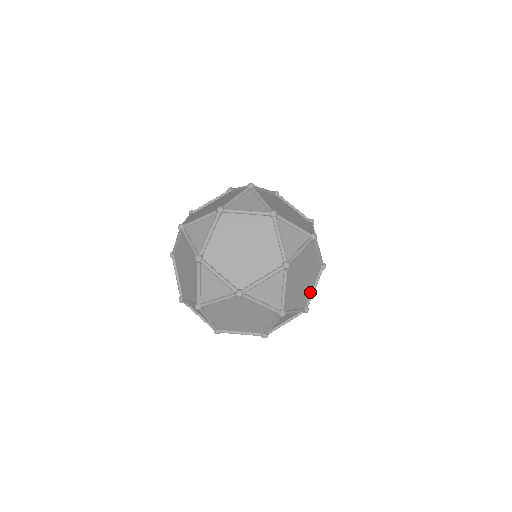
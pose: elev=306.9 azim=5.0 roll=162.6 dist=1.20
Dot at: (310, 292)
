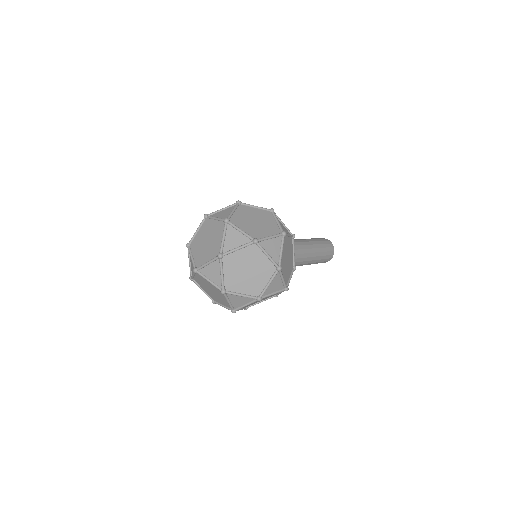
Dot at: (276, 225)
